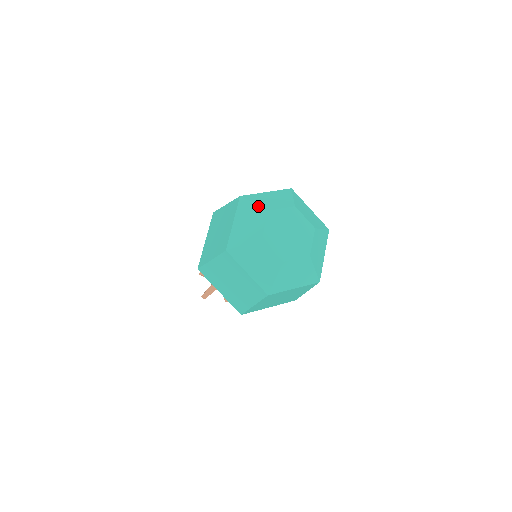
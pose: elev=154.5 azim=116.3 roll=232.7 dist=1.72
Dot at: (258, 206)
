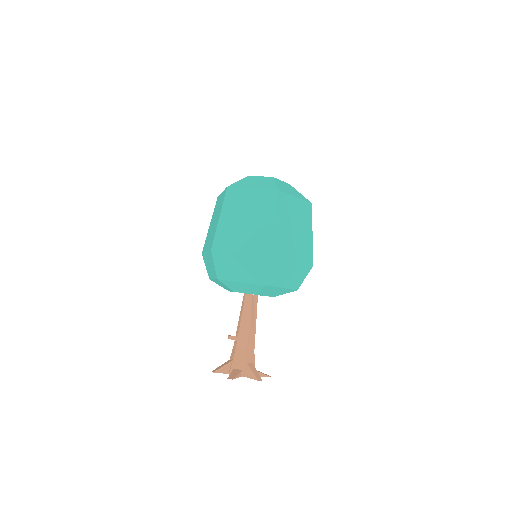
Dot at: occluded
